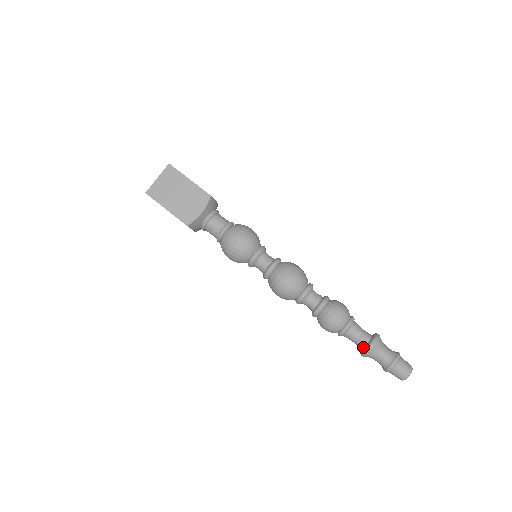
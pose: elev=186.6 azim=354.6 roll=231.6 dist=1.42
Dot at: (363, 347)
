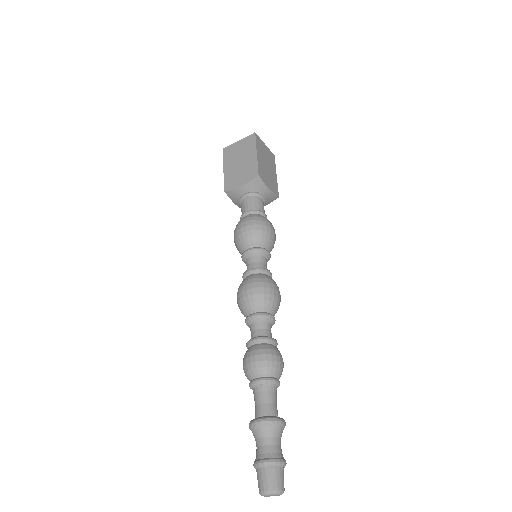
Dot at: (255, 418)
